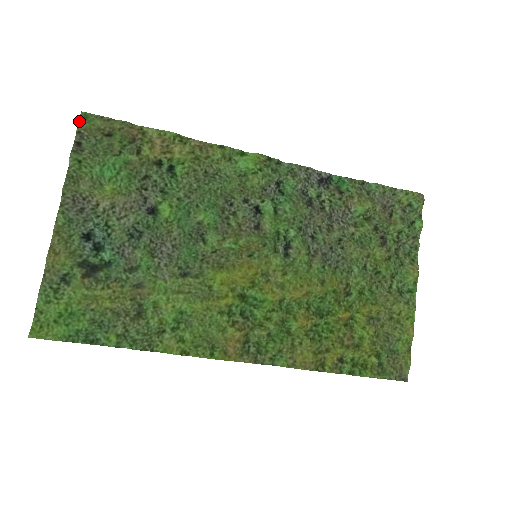
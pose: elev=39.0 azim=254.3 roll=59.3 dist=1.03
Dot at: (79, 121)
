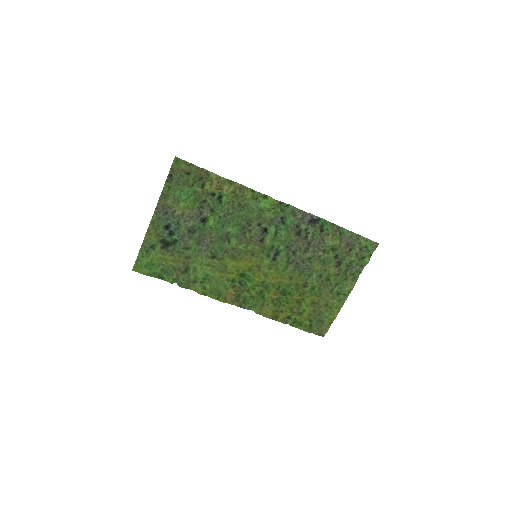
Dot at: (173, 163)
